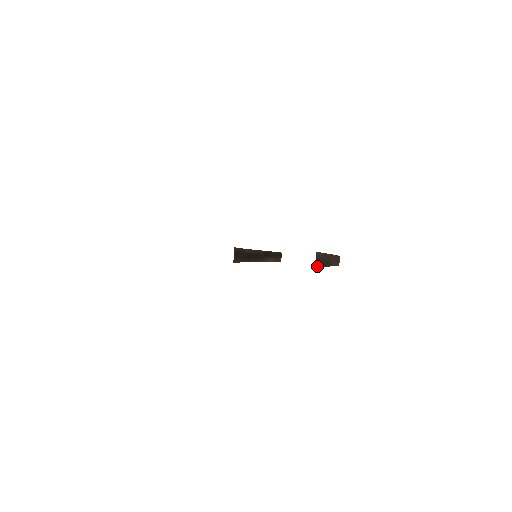
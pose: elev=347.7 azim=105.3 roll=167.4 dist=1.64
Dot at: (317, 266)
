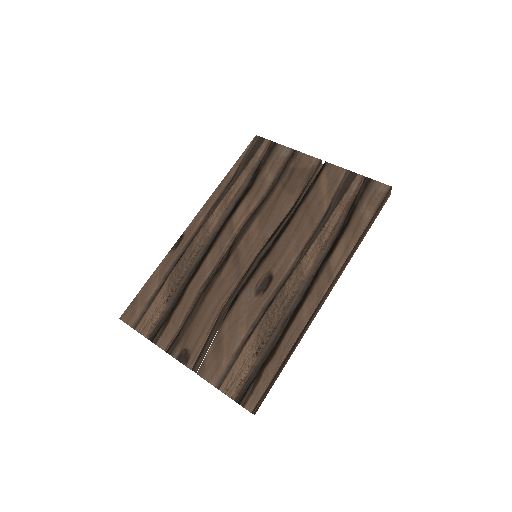
Dot at: (263, 400)
